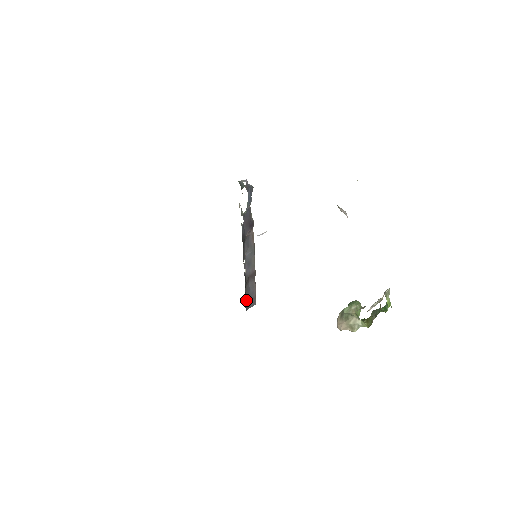
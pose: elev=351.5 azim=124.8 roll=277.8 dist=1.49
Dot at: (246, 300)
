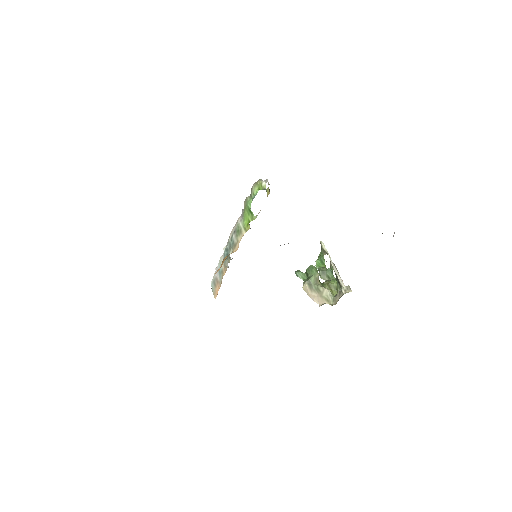
Dot at: occluded
